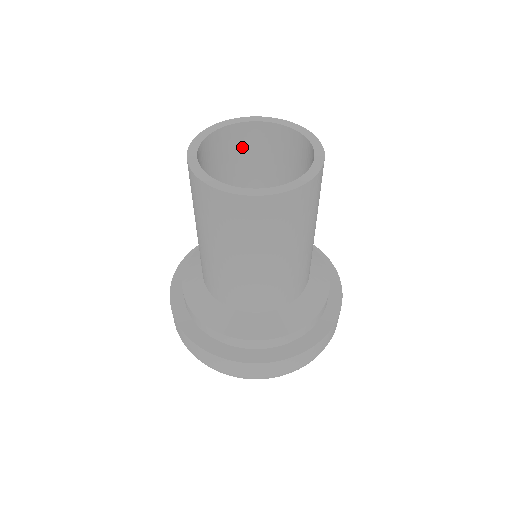
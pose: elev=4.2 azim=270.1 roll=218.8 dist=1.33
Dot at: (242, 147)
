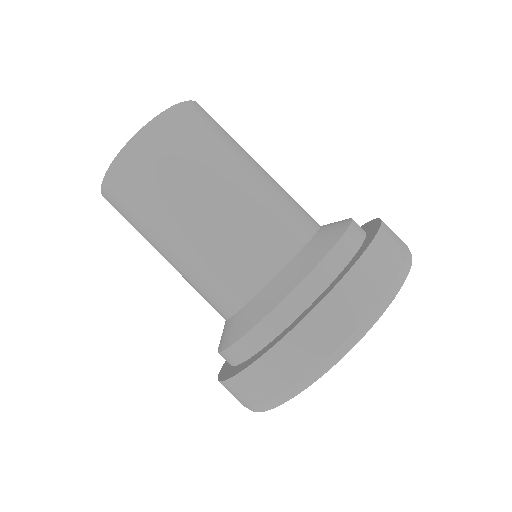
Dot at: occluded
